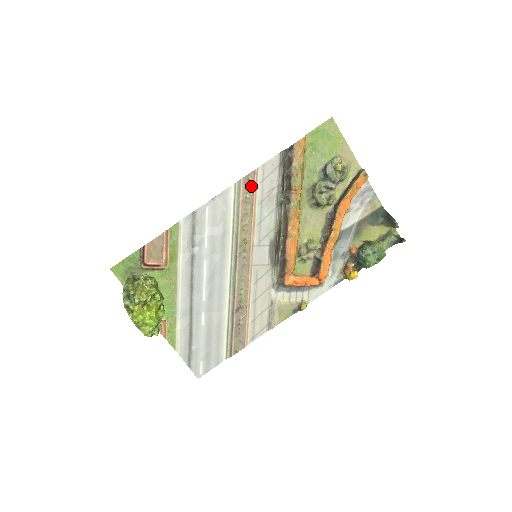
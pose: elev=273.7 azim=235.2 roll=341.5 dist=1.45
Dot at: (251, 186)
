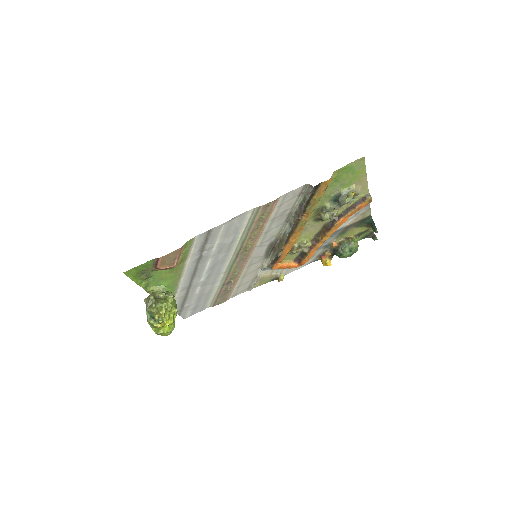
Dot at: (269, 210)
